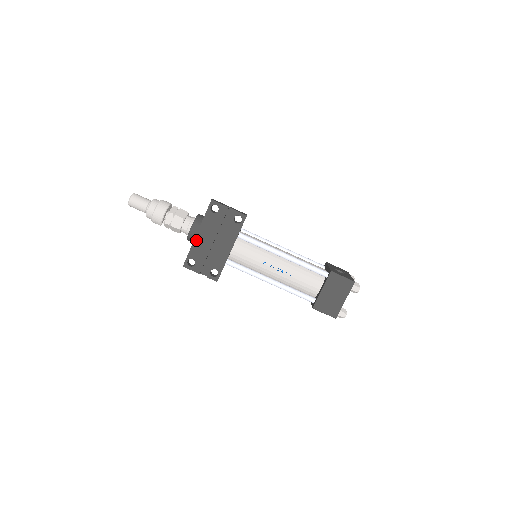
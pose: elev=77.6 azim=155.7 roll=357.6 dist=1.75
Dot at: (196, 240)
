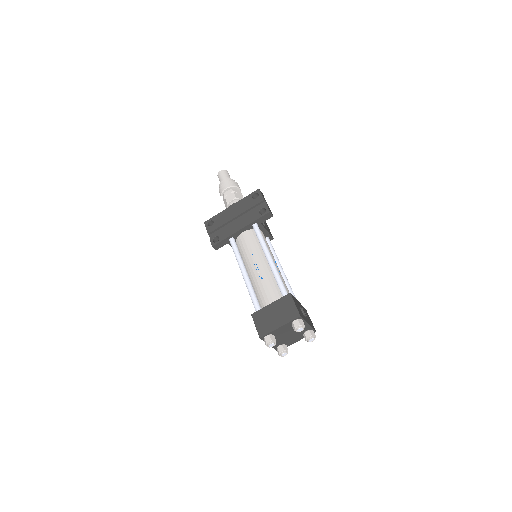
Dot at: (227, 210)
